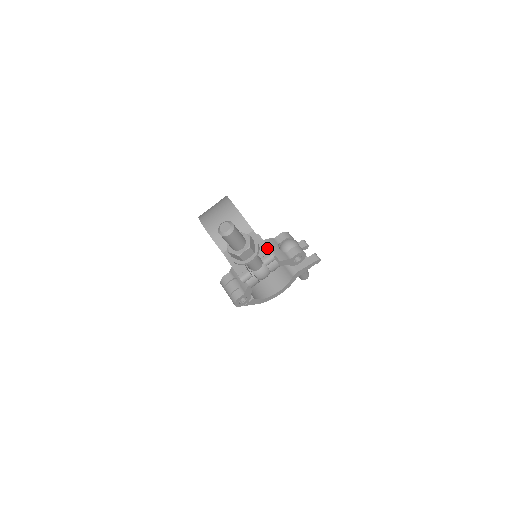
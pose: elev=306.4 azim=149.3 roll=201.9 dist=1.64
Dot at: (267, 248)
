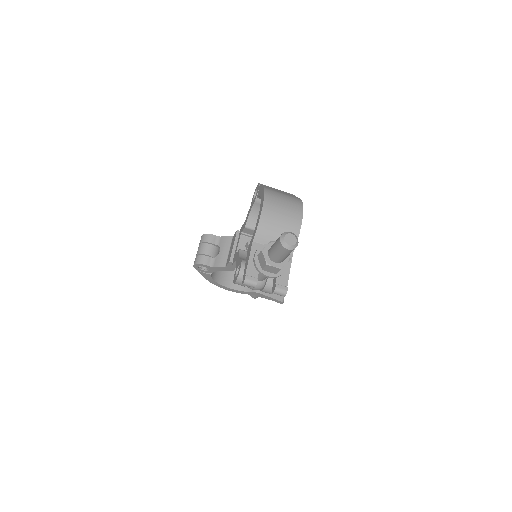
Dot at: occluded
